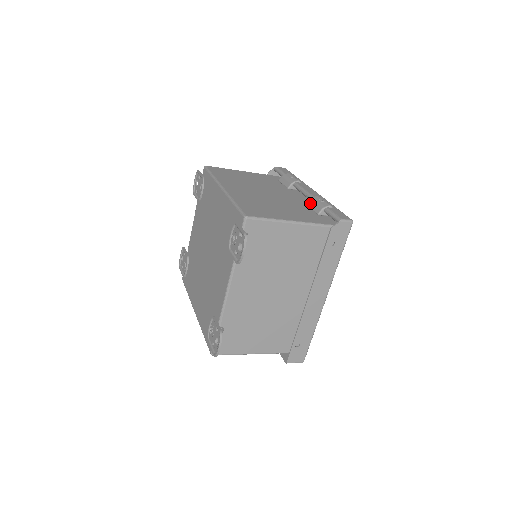
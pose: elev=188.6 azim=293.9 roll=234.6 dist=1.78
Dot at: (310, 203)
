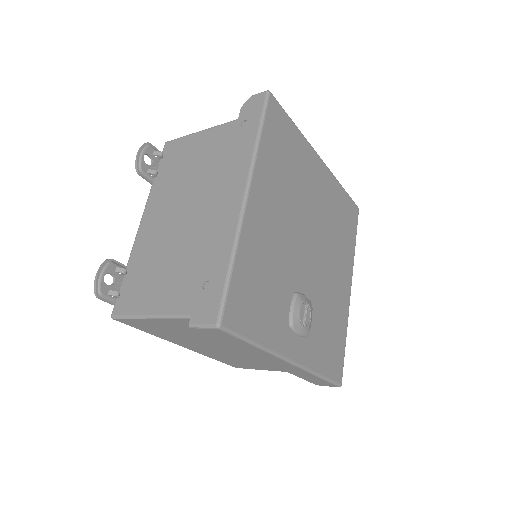
Dot at: occluded
